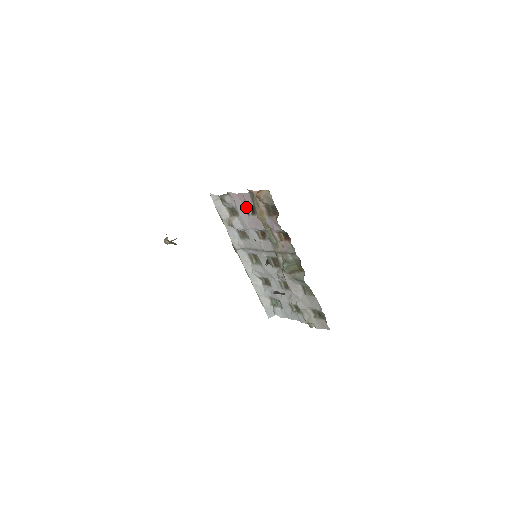
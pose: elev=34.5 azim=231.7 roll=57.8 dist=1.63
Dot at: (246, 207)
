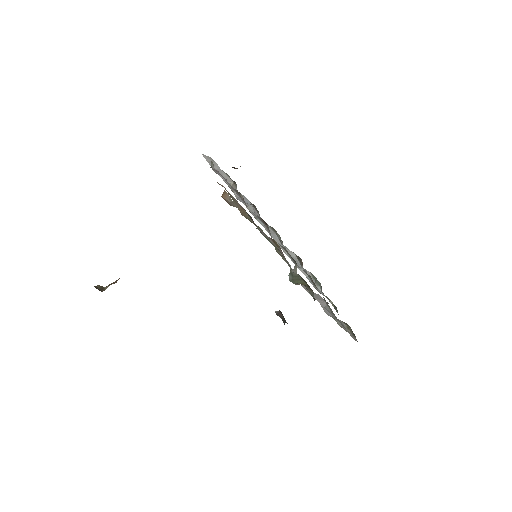
Dot at: (234, 189)
